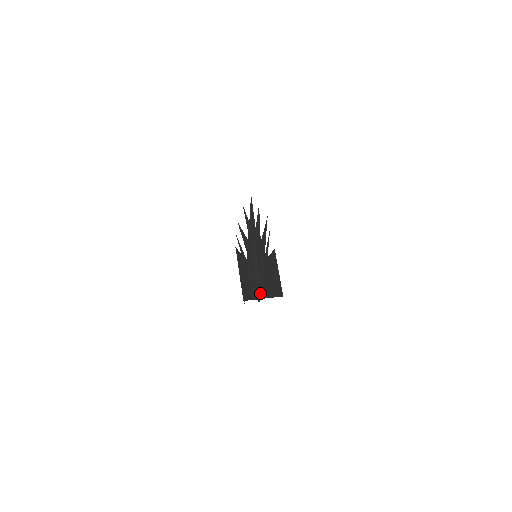
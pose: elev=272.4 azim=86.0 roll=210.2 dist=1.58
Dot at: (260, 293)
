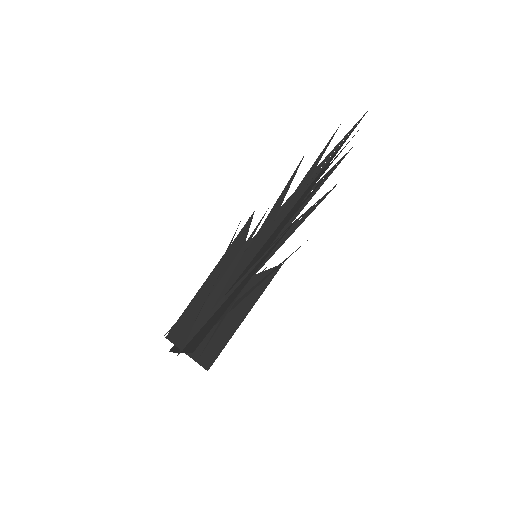
Dot at: (193, 341)
